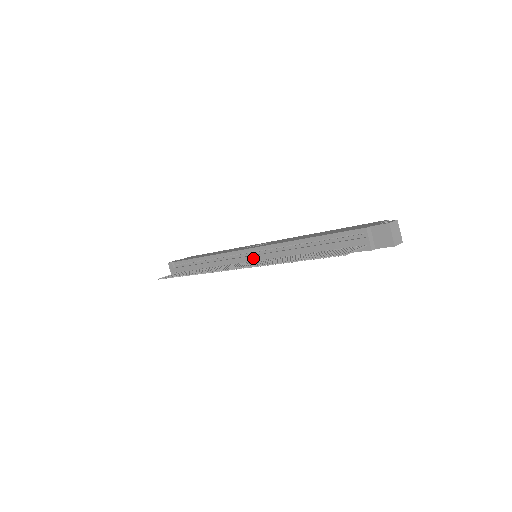
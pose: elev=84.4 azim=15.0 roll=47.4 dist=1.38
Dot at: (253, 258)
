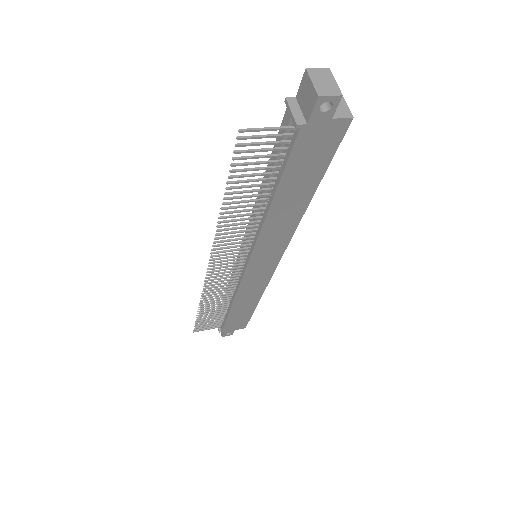
Dot at: occluded
